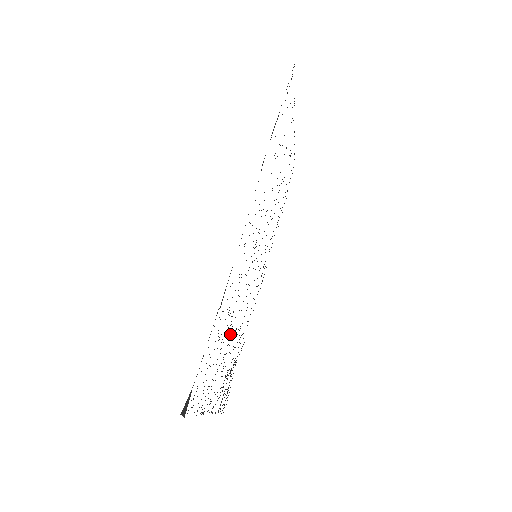
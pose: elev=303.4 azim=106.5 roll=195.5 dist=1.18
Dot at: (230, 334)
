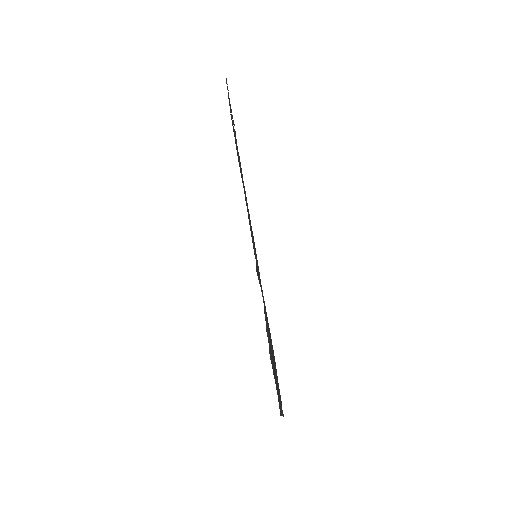
Dot at: occluded
